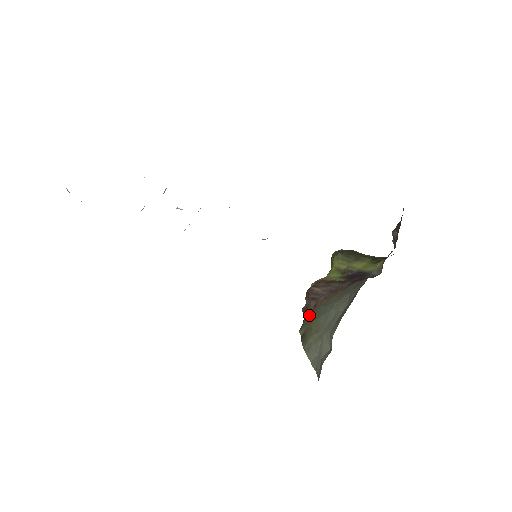
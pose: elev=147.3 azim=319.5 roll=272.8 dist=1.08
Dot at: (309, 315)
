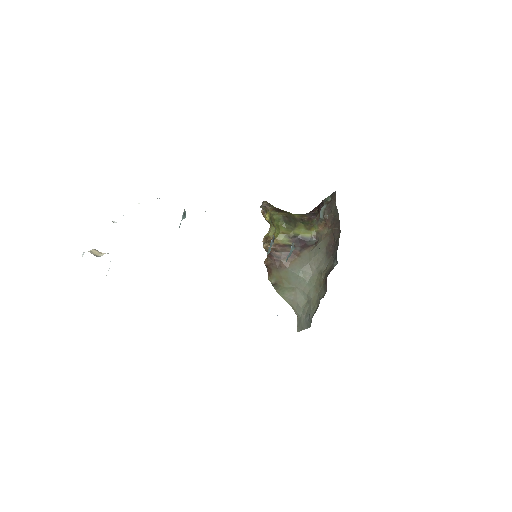
Dot at: (276, 271)
